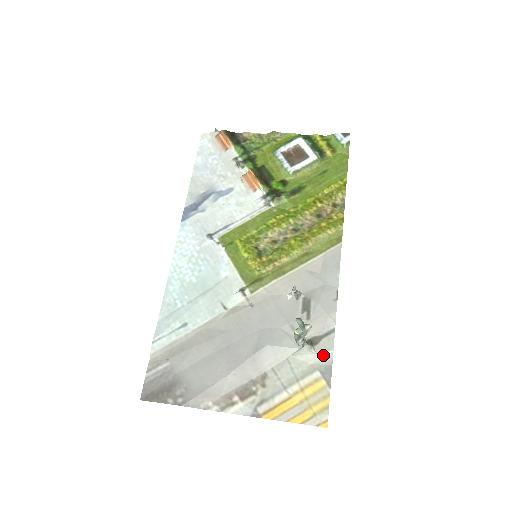
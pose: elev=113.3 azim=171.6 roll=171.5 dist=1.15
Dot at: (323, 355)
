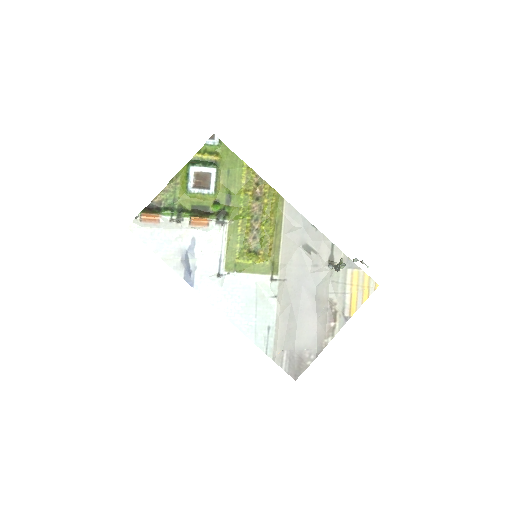
Dot at: occluded
